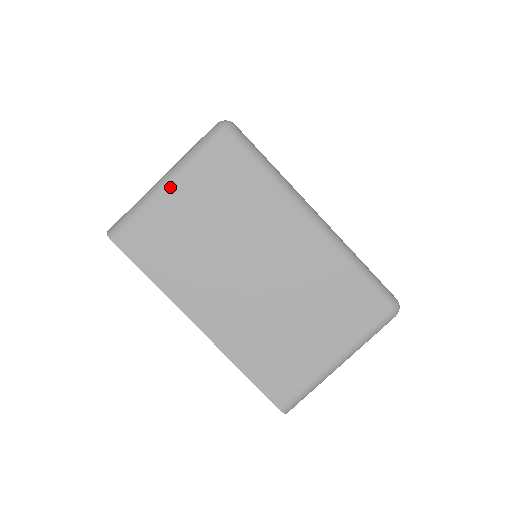
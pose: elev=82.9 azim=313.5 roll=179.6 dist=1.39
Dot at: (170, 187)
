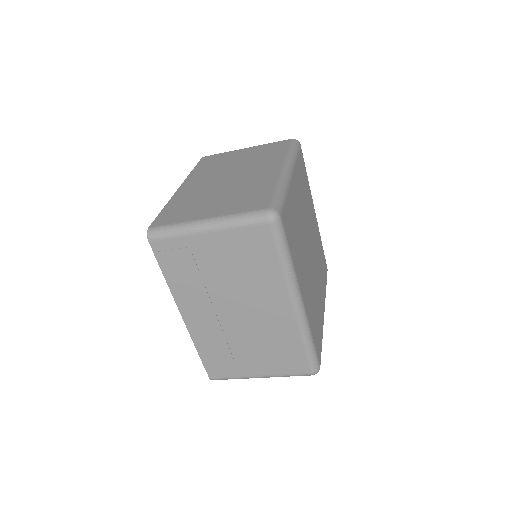
Dot at: occluded
